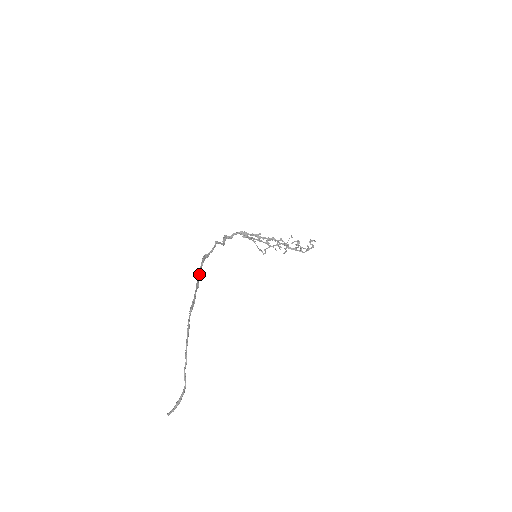
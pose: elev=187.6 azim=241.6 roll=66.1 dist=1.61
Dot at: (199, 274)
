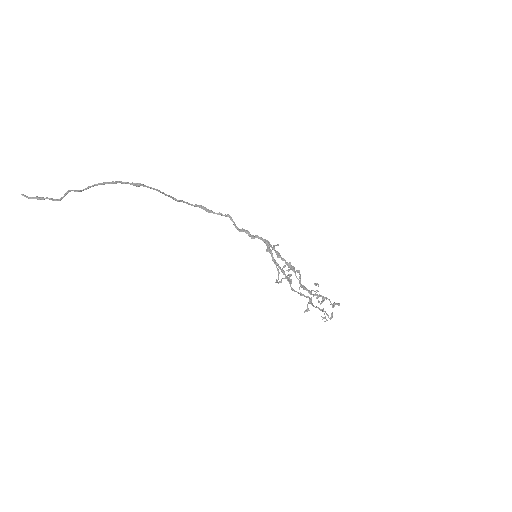
Dot at: (181, 201)
